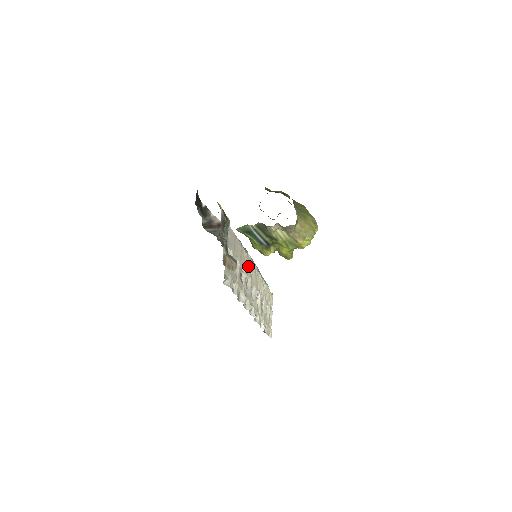
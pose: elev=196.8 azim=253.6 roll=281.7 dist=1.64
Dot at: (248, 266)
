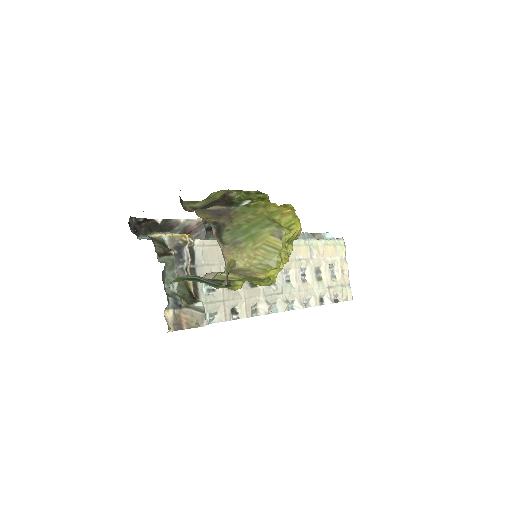
Dot at: occluded
